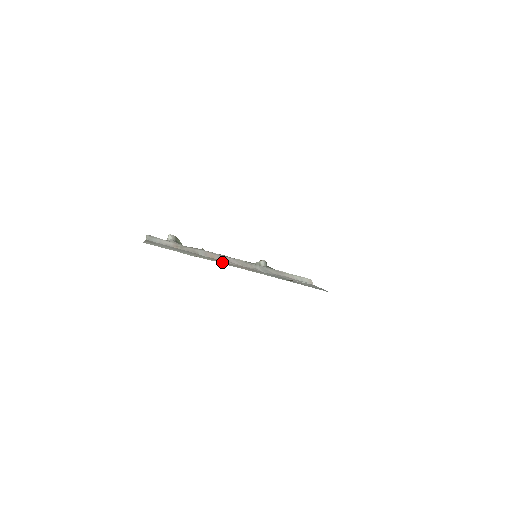
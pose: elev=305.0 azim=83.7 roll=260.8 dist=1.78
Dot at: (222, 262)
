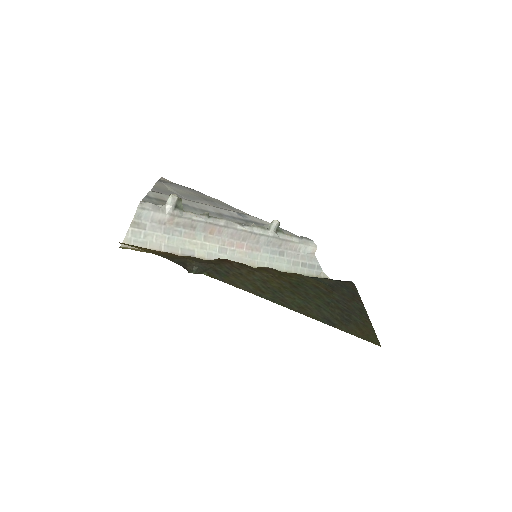
Dot at: (218, 244)
